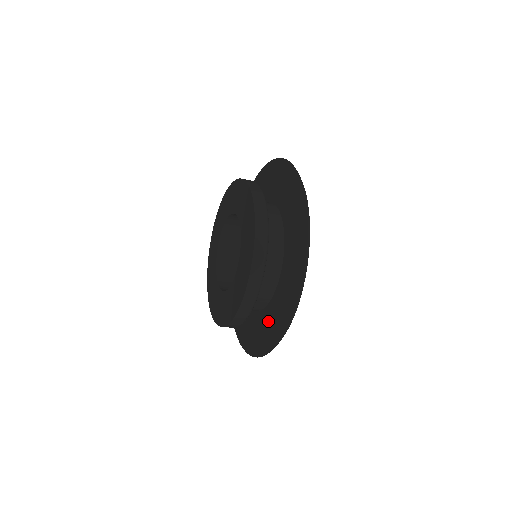
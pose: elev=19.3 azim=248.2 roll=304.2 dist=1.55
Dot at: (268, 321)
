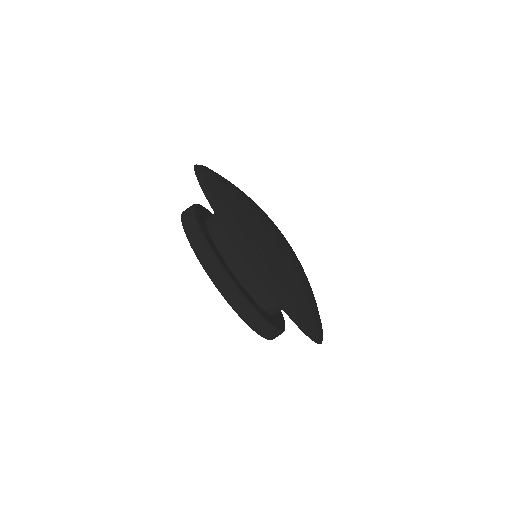
Dot at: occluded
